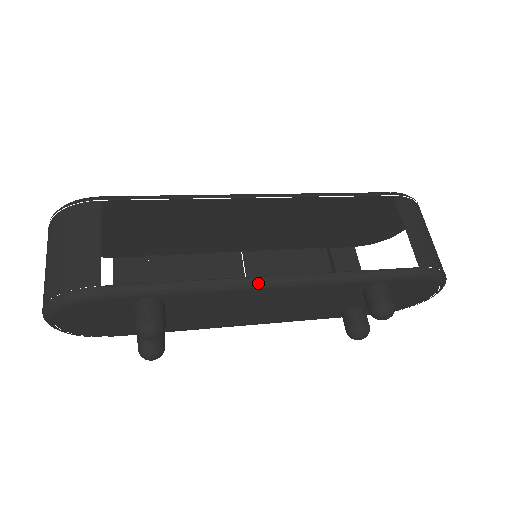
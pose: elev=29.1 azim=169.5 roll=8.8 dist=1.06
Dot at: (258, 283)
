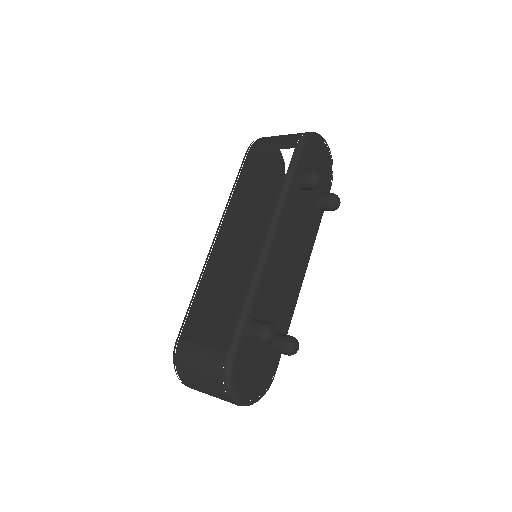
Dot at: (264, 254)
